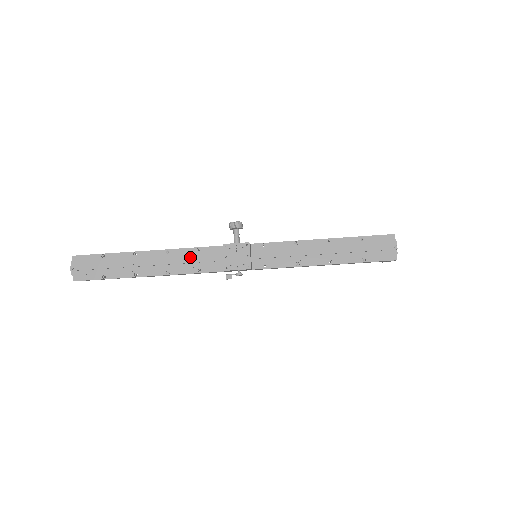
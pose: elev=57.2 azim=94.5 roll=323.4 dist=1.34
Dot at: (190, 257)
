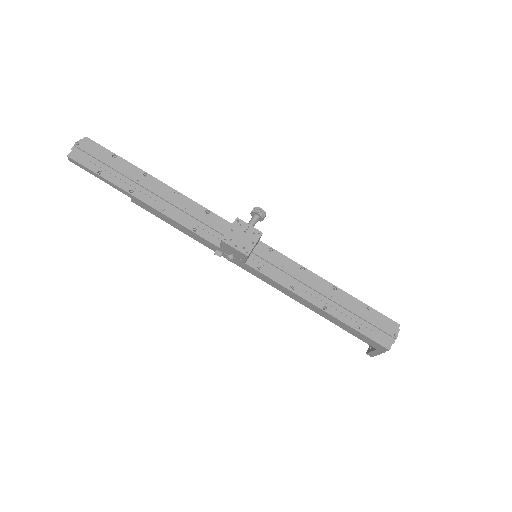
Dot at: (195, 211)
